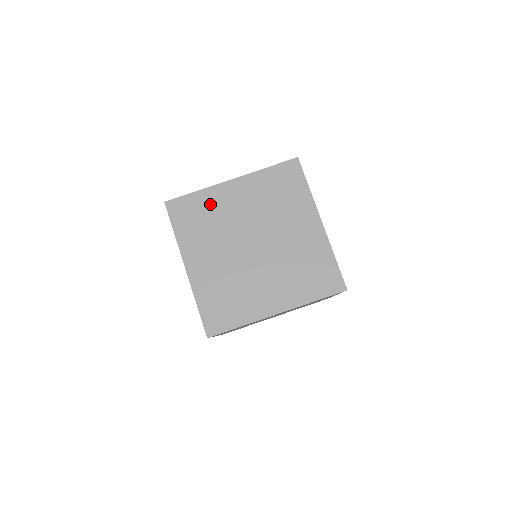
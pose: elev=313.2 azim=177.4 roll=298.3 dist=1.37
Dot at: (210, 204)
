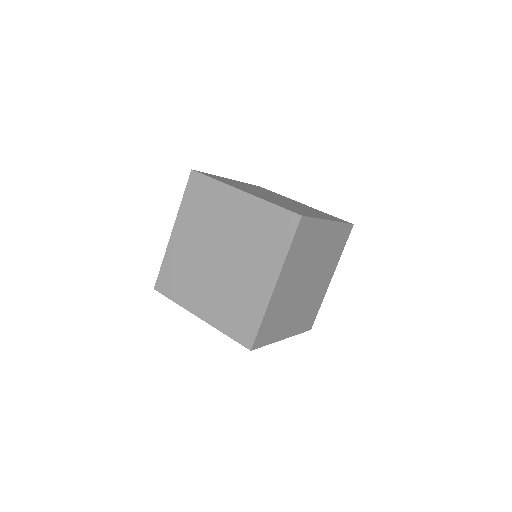
Dot at: (175, 261)
